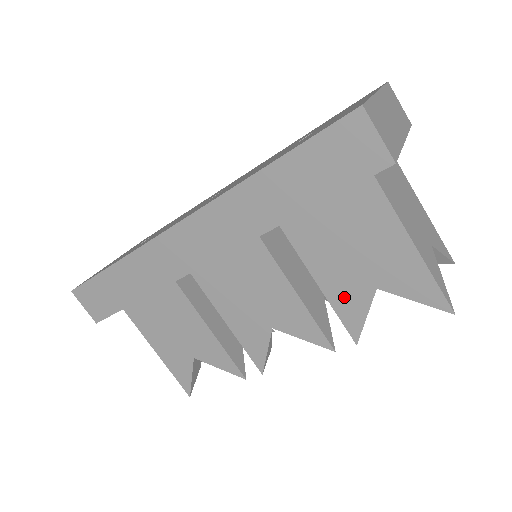
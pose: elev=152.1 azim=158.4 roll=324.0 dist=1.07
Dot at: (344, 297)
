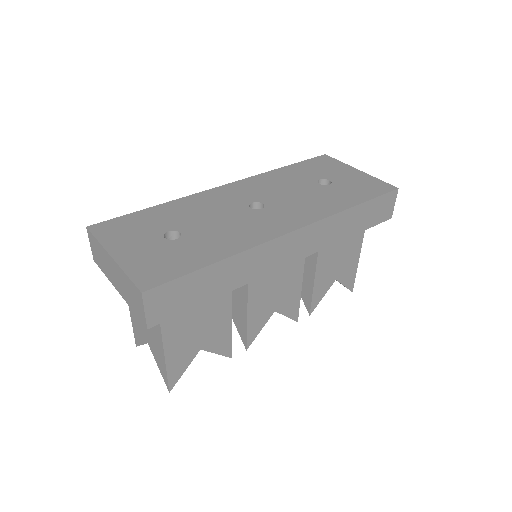
Dot at: (321, 286)
